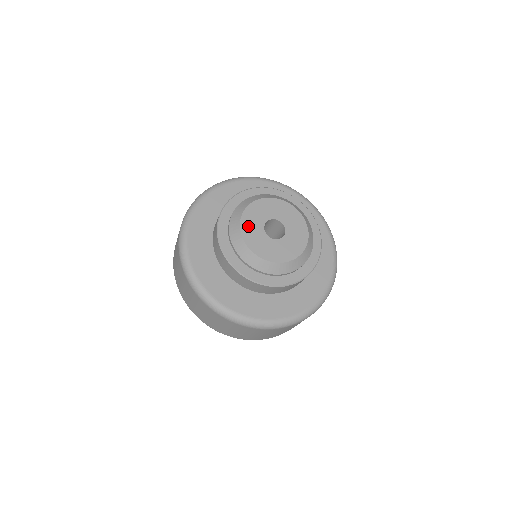
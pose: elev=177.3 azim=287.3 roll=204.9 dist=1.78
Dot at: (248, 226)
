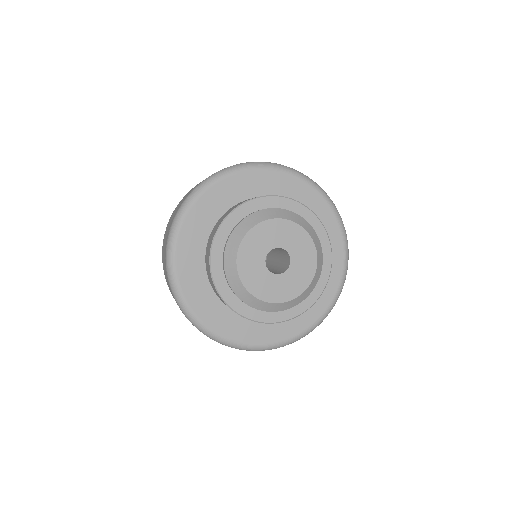
Dot at: (248, 271)
